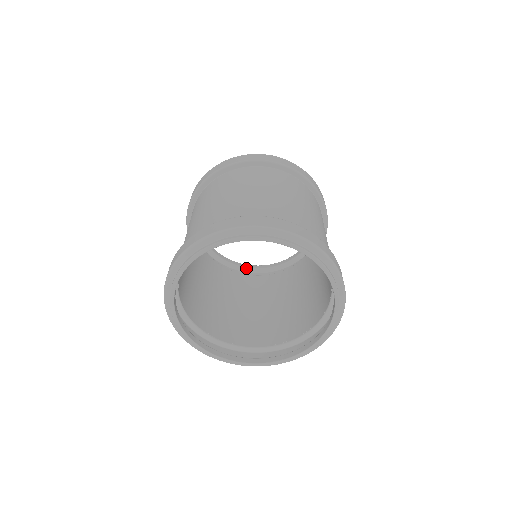
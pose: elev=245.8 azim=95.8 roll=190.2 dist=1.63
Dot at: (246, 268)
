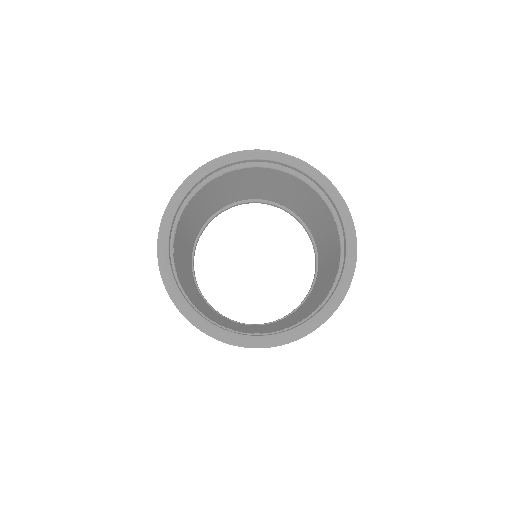
Dot at: occluded
